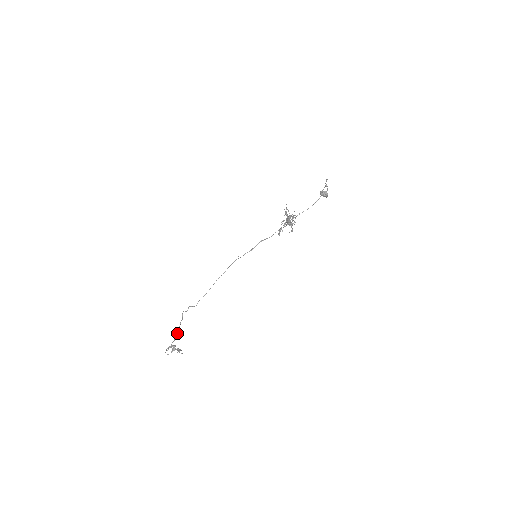
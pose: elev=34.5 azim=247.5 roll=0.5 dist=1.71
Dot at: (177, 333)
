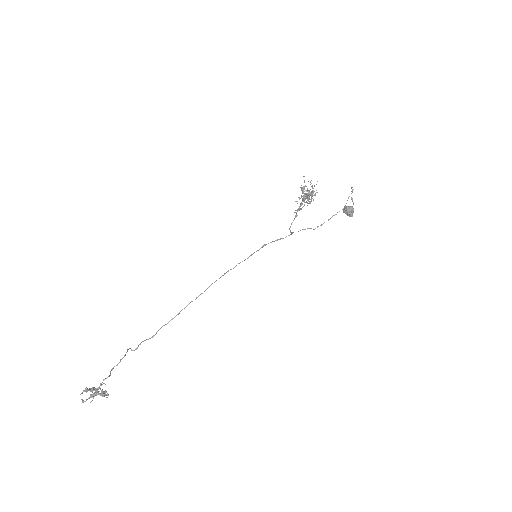
Dot at: (110, 373)
